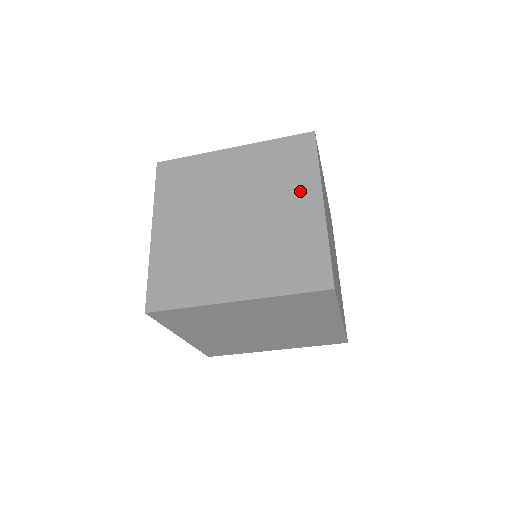
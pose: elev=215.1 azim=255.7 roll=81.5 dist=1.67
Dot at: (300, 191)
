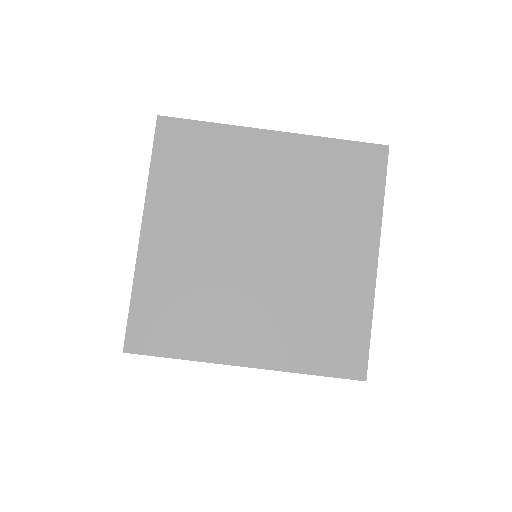
Dot at: occluded
